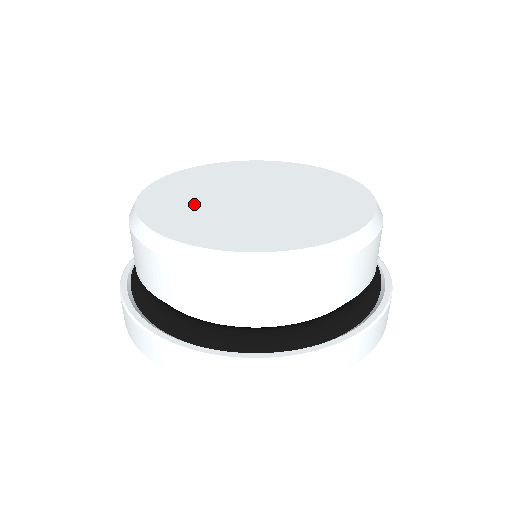
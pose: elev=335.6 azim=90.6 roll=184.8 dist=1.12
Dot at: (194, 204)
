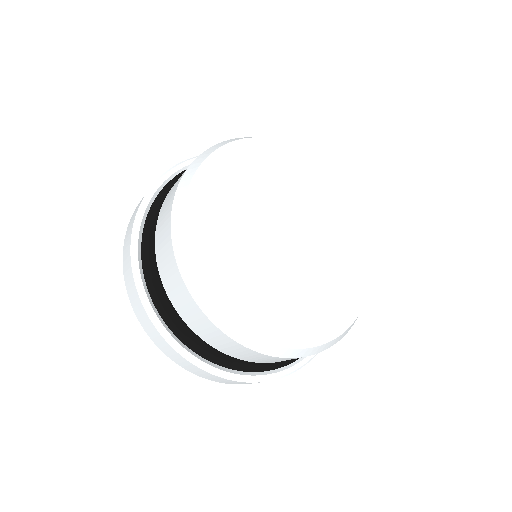
Dot at: (248, 266)
